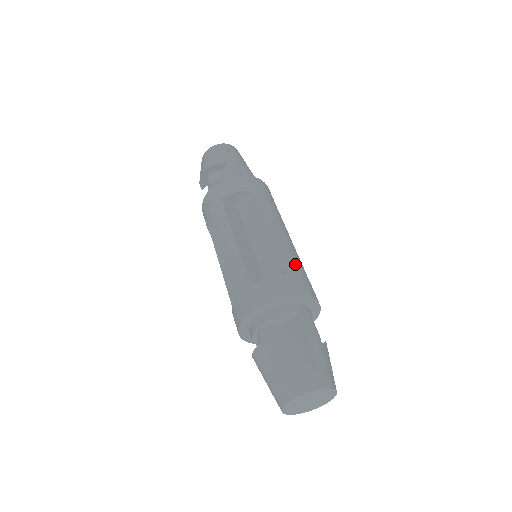
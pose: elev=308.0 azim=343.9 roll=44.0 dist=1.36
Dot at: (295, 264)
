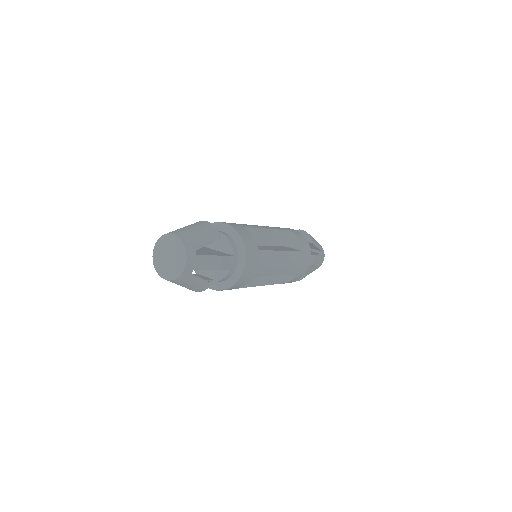
Dot at: (264, 262)
